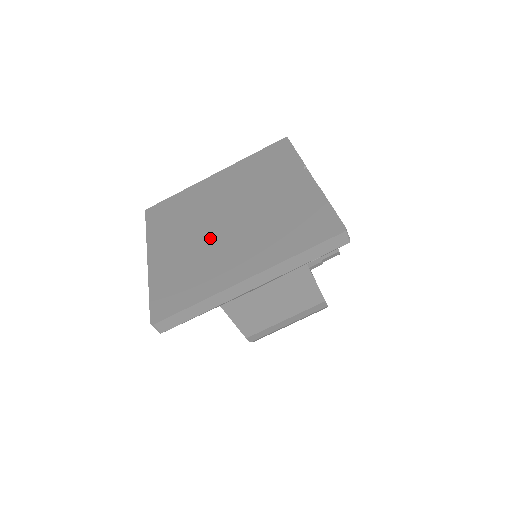
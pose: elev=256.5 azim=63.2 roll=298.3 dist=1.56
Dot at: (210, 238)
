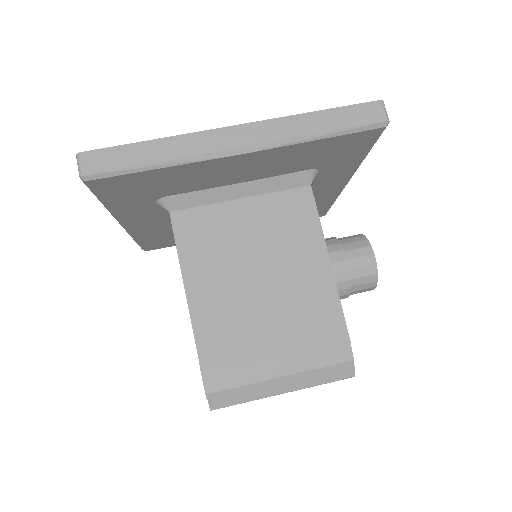
Dot at: occluded
